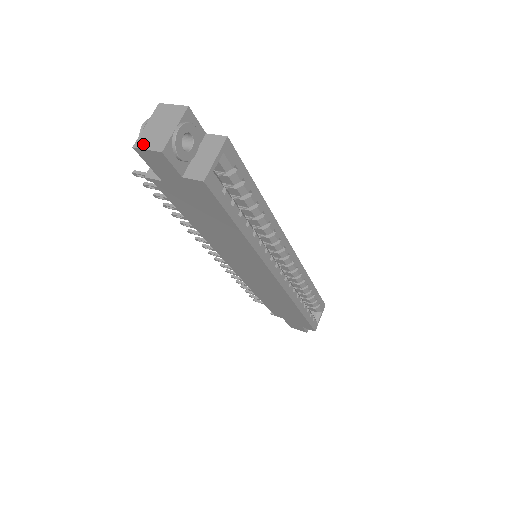
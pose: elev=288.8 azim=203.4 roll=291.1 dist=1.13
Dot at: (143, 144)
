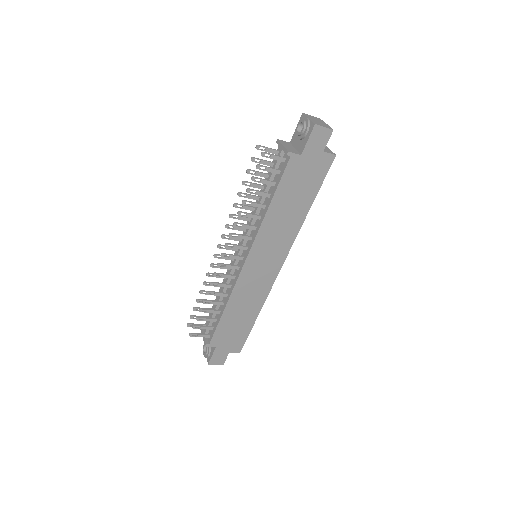
Dot at: (319, 124)
